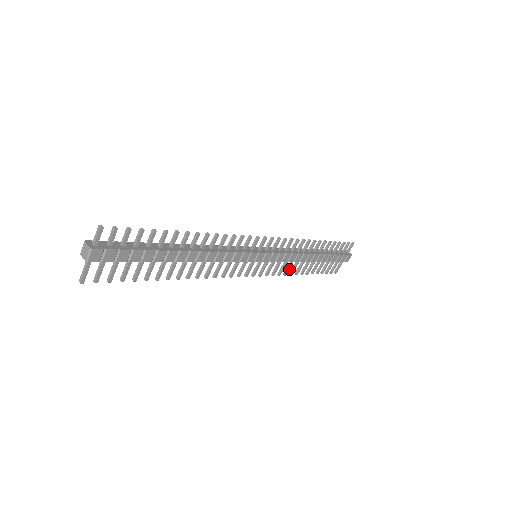
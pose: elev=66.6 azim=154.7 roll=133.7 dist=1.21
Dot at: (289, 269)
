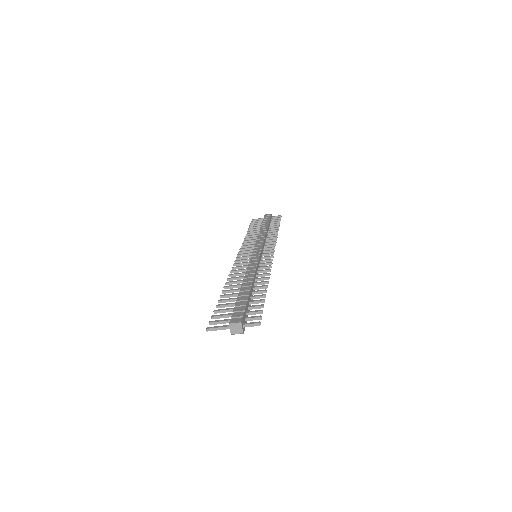
Dot at: (249, 241)
